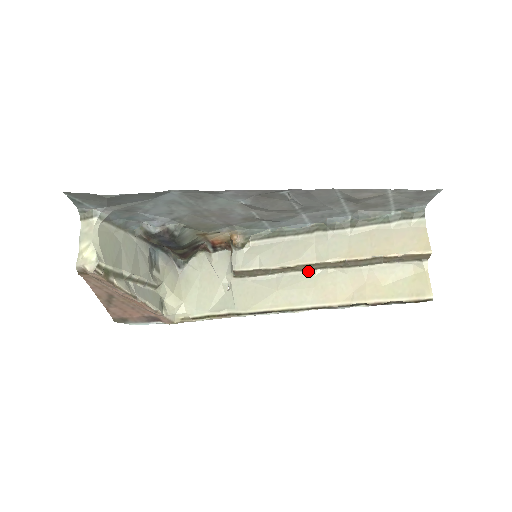
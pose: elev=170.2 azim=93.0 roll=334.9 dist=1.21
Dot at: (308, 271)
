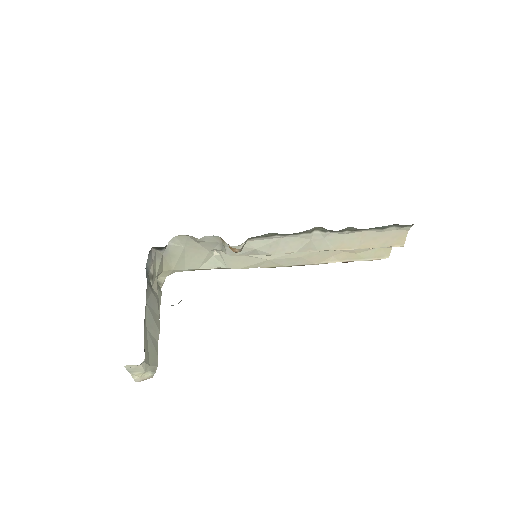
Dot at: occluded
